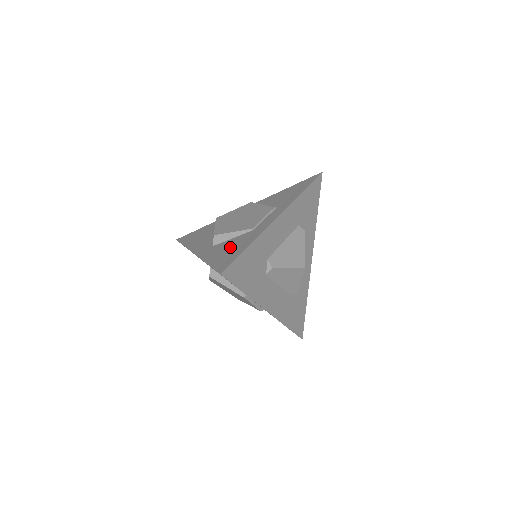
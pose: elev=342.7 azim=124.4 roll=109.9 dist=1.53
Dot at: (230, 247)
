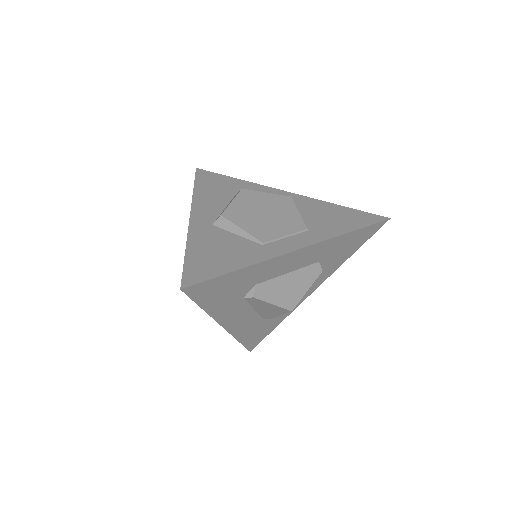
Dot at: (223, 249)
